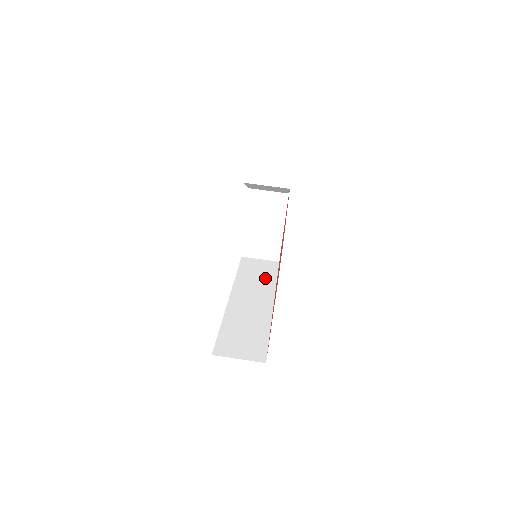
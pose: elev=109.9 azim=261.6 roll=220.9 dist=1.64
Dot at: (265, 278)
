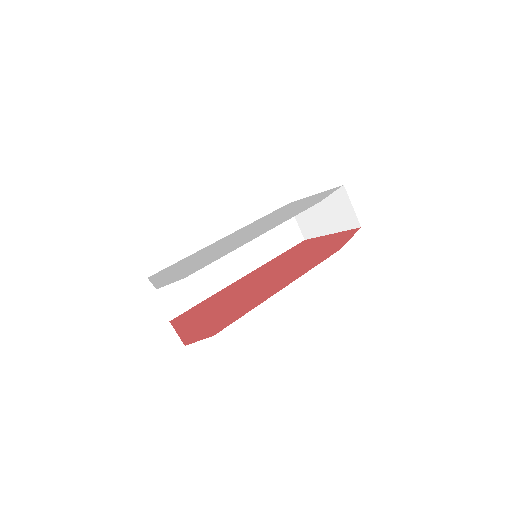
Dot at: (272, 246)
